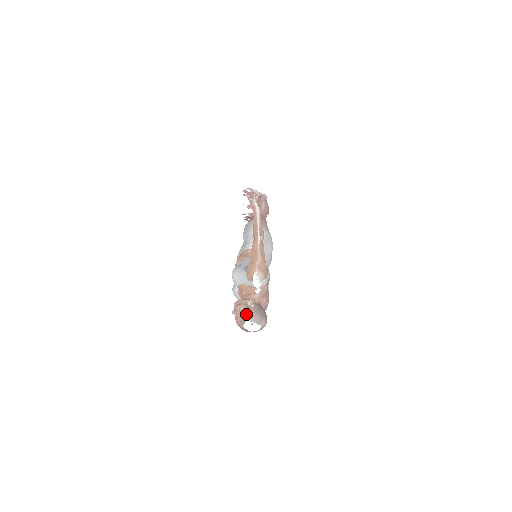
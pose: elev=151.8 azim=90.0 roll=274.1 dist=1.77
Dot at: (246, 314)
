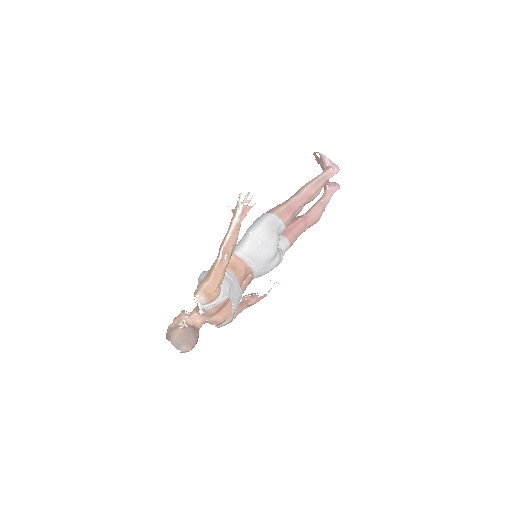
Dot at: (170, 333)
